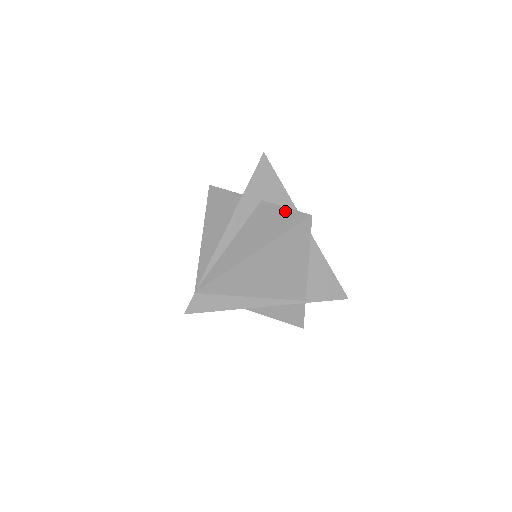
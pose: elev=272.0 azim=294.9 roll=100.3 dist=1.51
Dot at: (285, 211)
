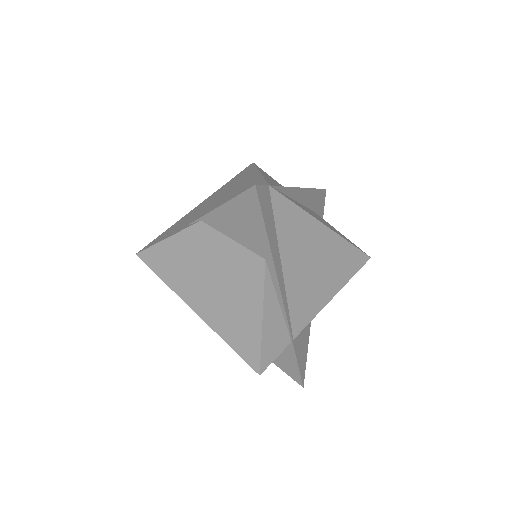
Dot at: (343, 235)
